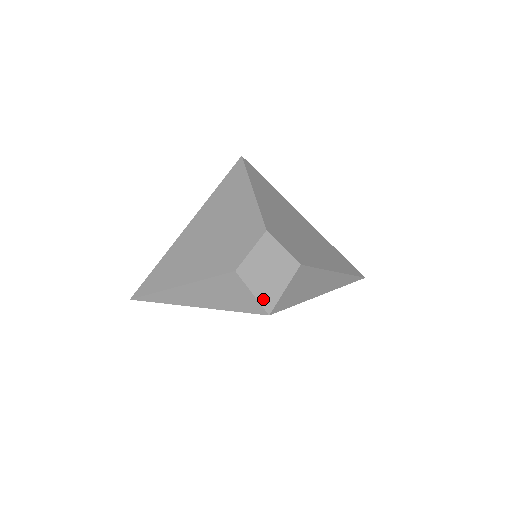
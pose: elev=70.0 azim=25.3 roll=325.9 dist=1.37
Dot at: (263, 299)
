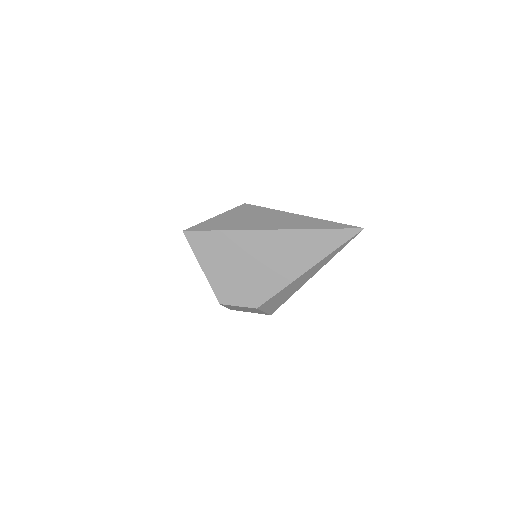
Dot at: (258, 313)
